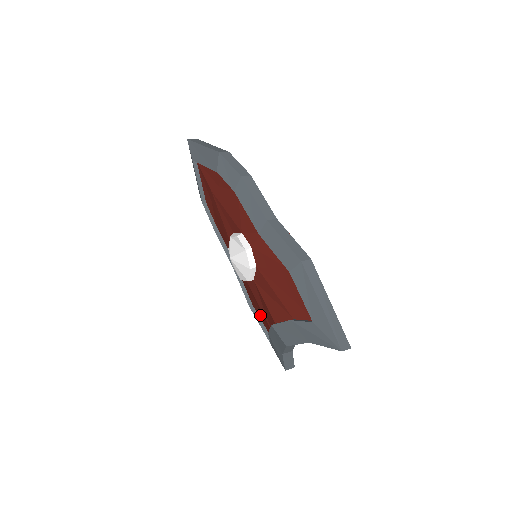
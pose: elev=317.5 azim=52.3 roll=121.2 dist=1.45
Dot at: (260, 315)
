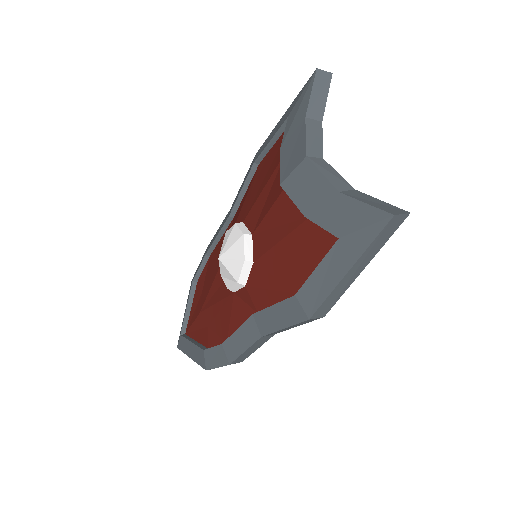
Dot at: (304, 263)
